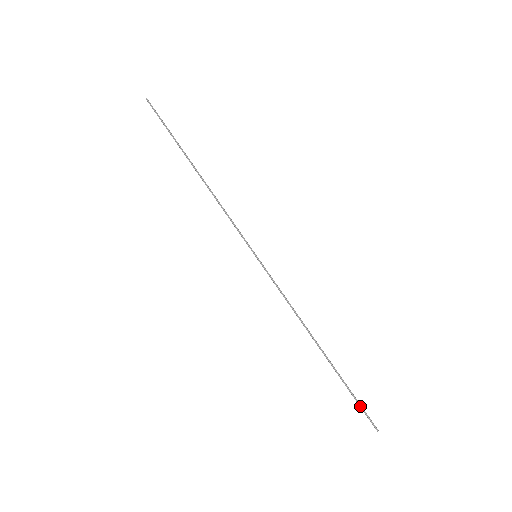
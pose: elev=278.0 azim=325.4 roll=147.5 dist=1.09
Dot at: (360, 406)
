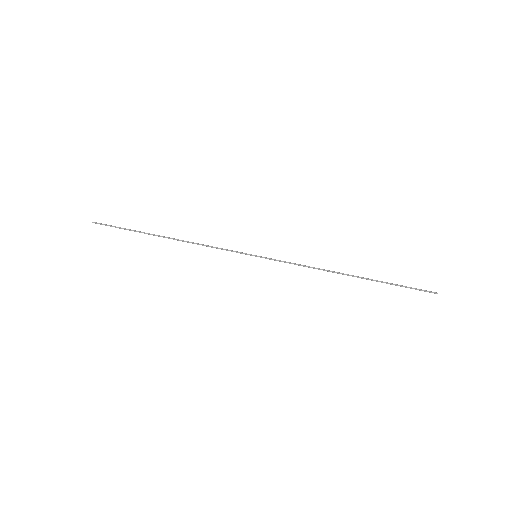
Dot at: (412, 288)
